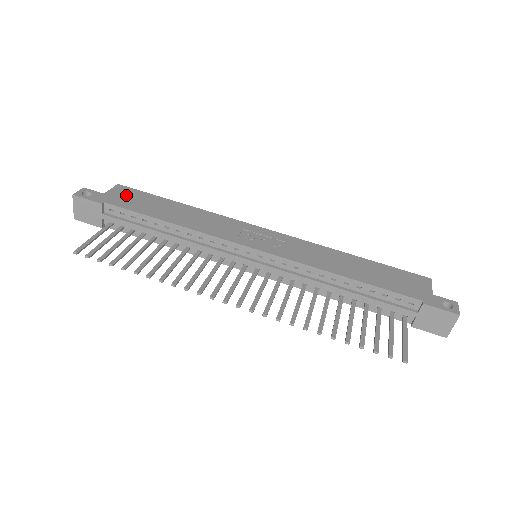
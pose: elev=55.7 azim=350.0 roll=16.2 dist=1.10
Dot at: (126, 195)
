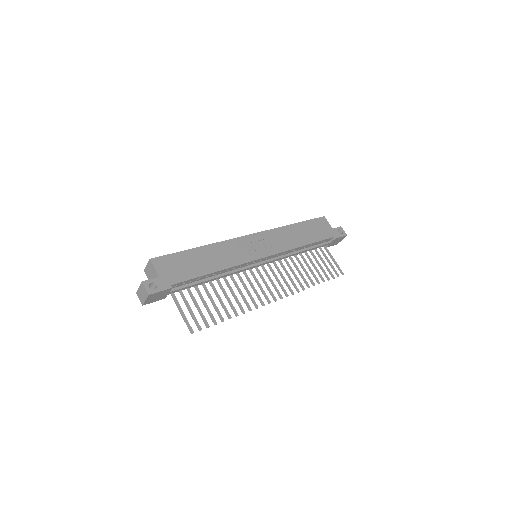
Dot at: (170, 267)
